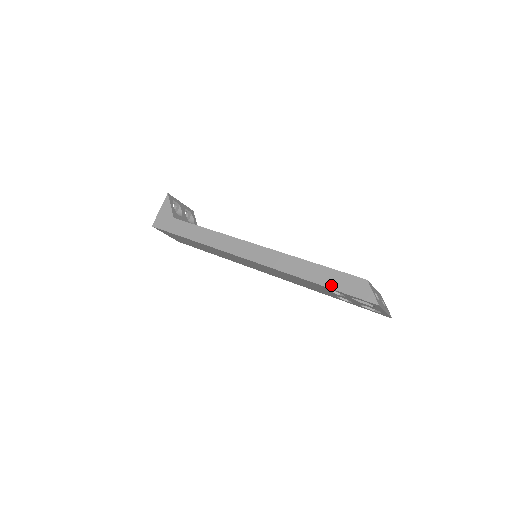
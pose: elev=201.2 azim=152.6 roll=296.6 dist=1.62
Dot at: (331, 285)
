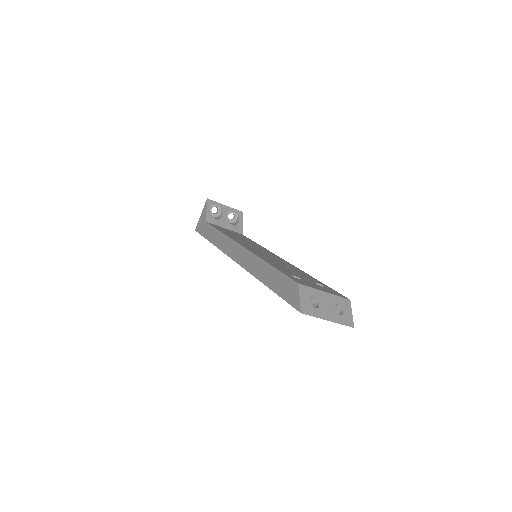
Dot at: (275, 288)
